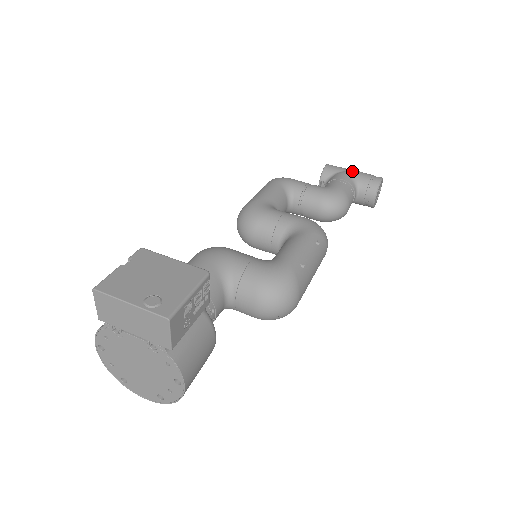
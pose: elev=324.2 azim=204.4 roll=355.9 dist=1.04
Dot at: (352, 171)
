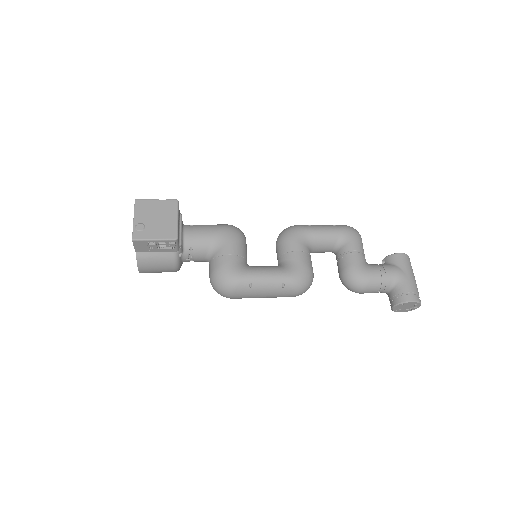
Dot at: (406, 275)
